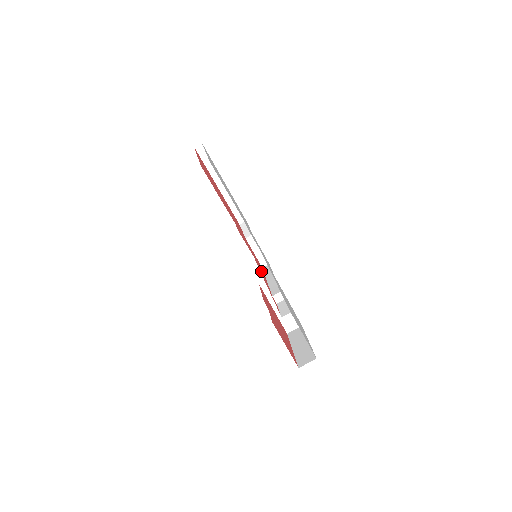
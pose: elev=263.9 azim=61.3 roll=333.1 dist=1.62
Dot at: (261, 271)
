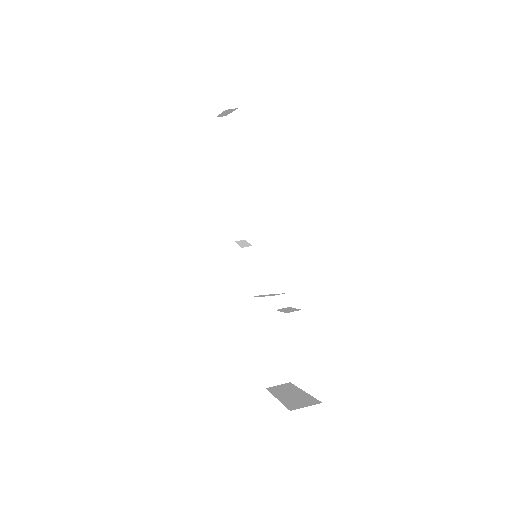
Dot at: occluded
